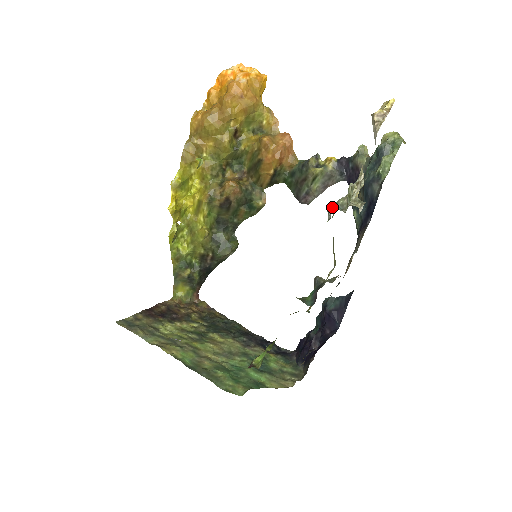
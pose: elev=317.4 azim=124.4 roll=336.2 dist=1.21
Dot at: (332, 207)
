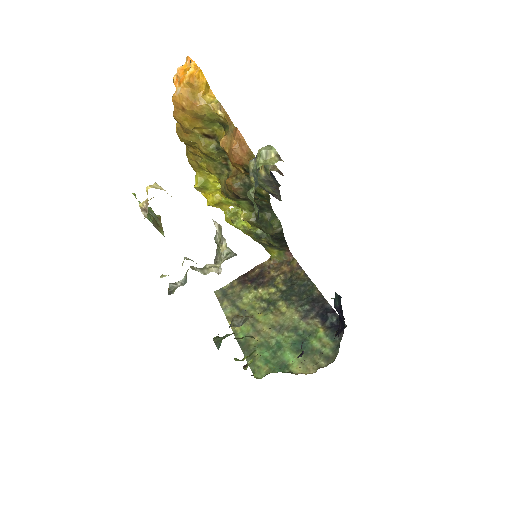
Dot at: (169, 287)
